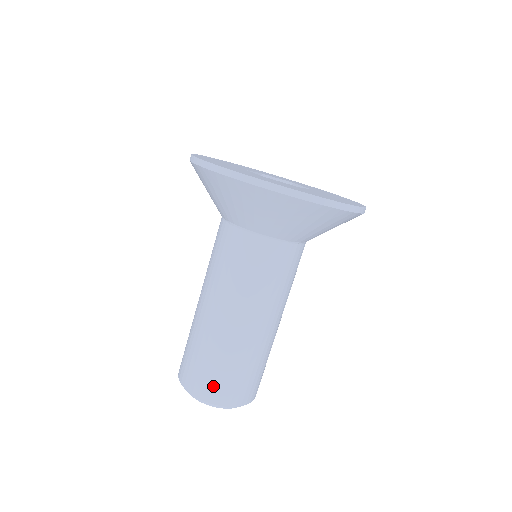
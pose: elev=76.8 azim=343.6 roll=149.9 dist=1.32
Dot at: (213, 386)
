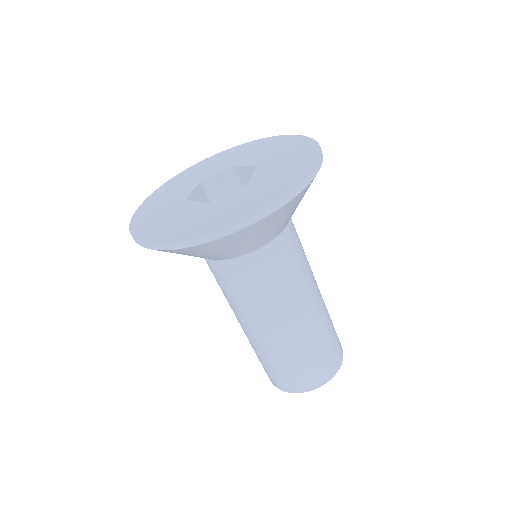
Dot at: (307, 378)
